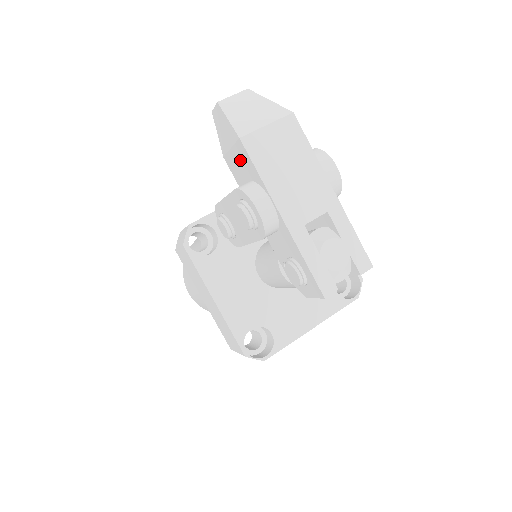
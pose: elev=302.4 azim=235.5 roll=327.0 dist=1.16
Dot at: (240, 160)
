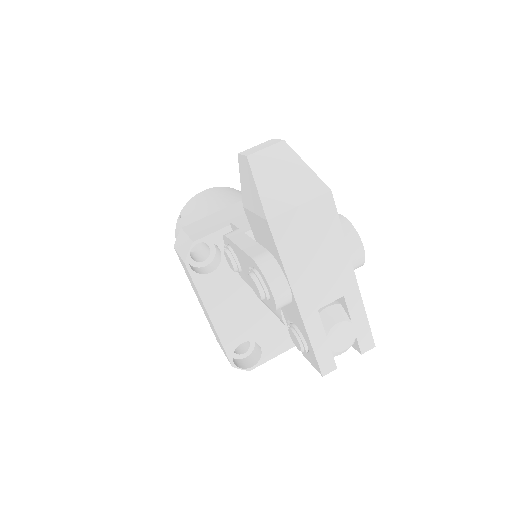
Dot at: (262, 230)
